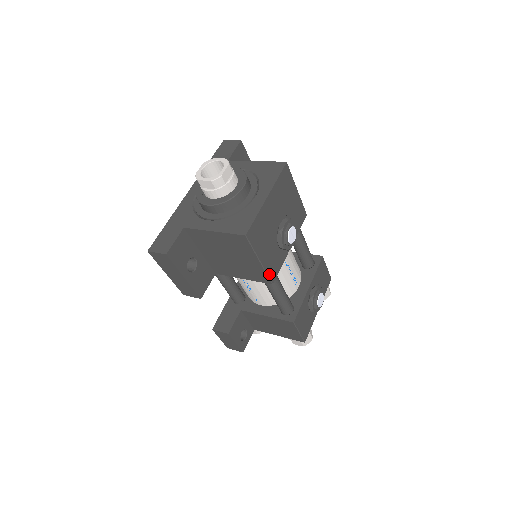
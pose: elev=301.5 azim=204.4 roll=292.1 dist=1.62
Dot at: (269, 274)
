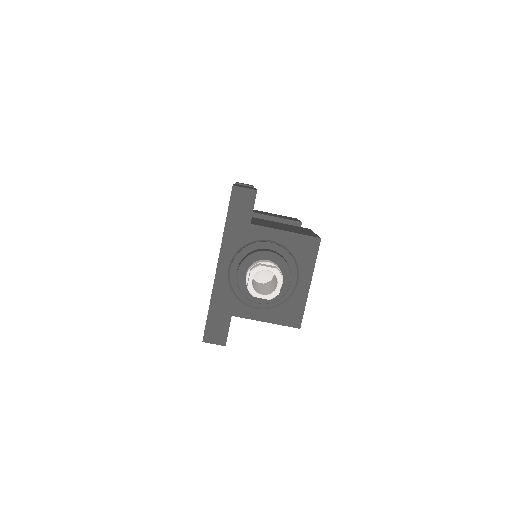
Dot at: occluded
